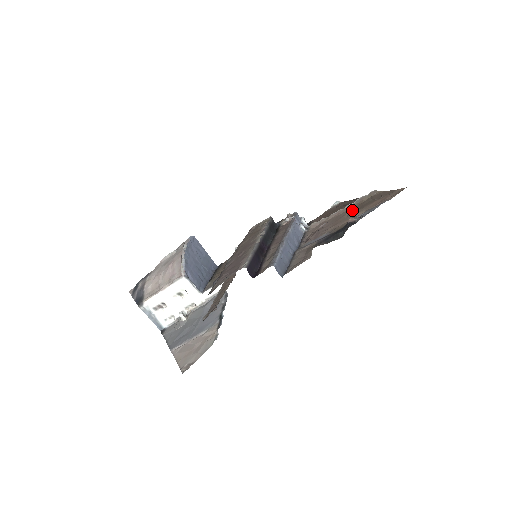
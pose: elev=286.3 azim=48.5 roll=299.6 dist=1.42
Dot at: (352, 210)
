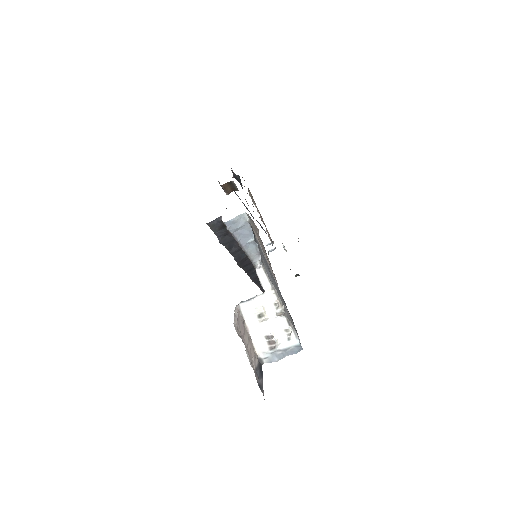
Dot at: occluded
